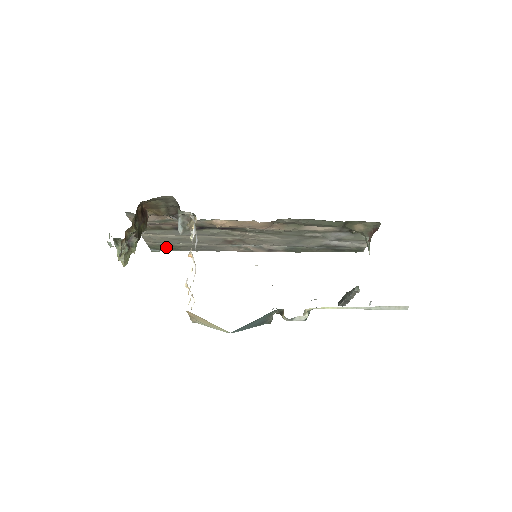
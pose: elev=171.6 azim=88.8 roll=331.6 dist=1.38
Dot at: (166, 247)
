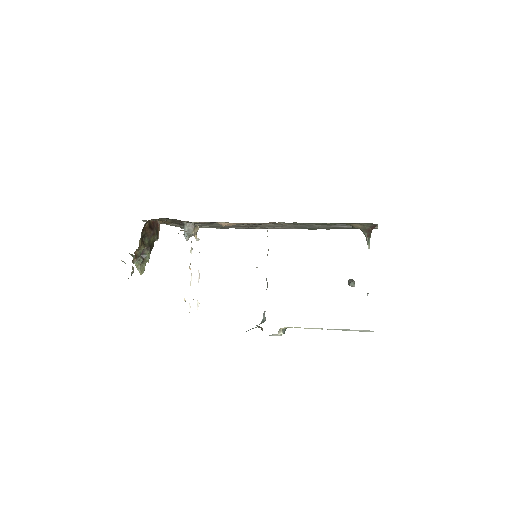
Dot at: occluded
